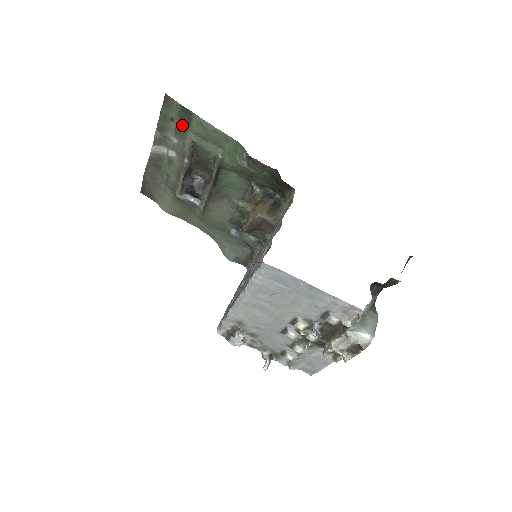
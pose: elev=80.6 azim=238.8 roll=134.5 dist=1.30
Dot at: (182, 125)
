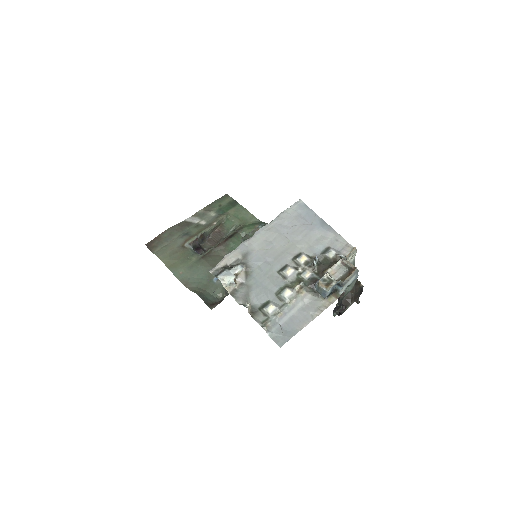
Dot at: (226, 208)
